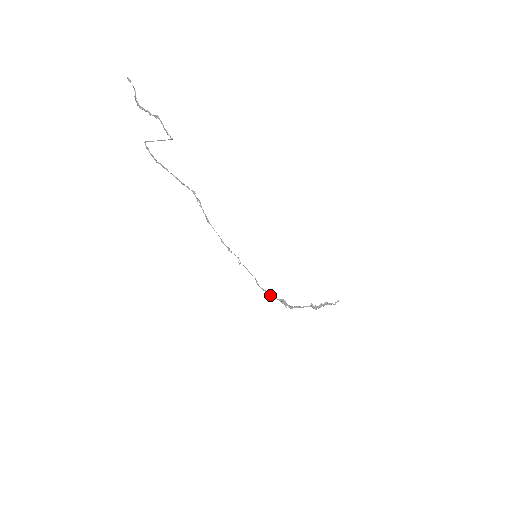
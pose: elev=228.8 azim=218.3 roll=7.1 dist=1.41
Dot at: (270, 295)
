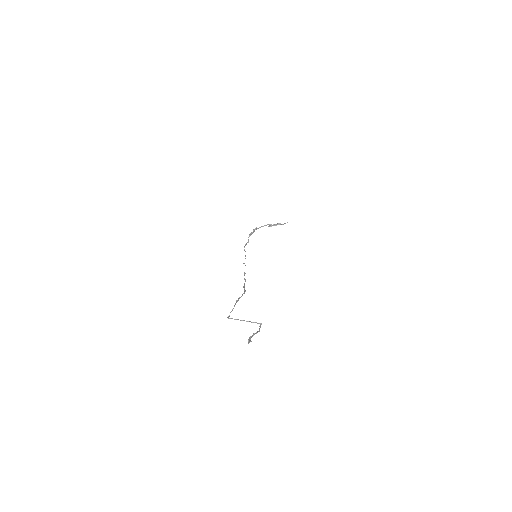
Dot at: occluded
